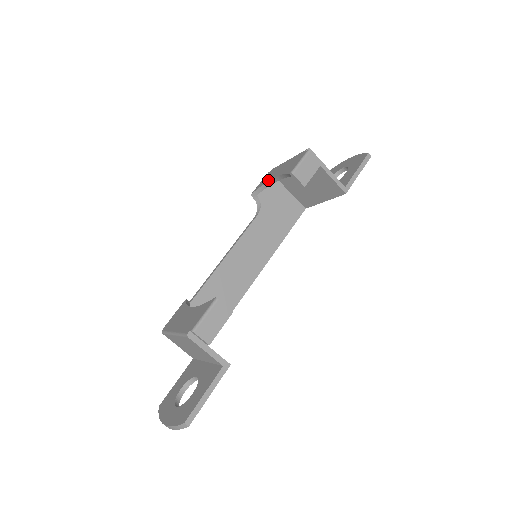
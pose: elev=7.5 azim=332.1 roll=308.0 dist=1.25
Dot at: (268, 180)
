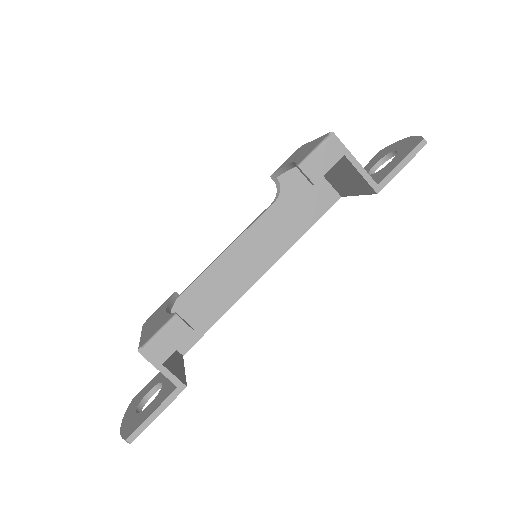
Dot at: (287, 163)
